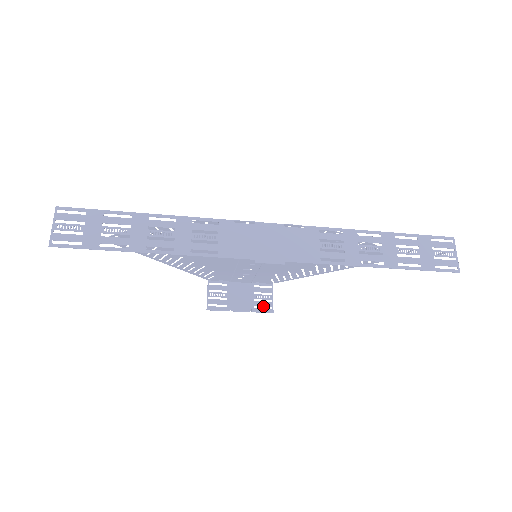
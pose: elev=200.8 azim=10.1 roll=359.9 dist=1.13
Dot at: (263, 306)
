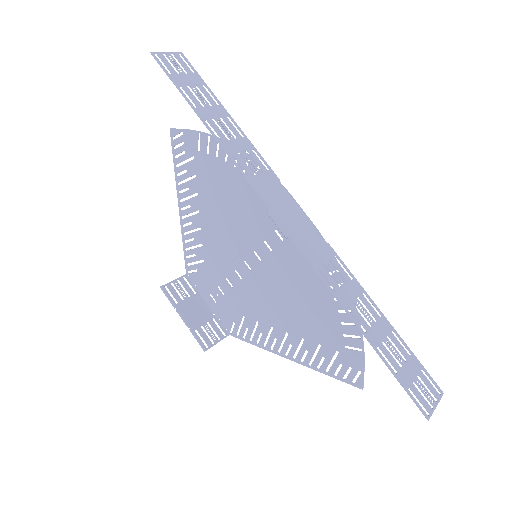
Dot at: (203, 338)
